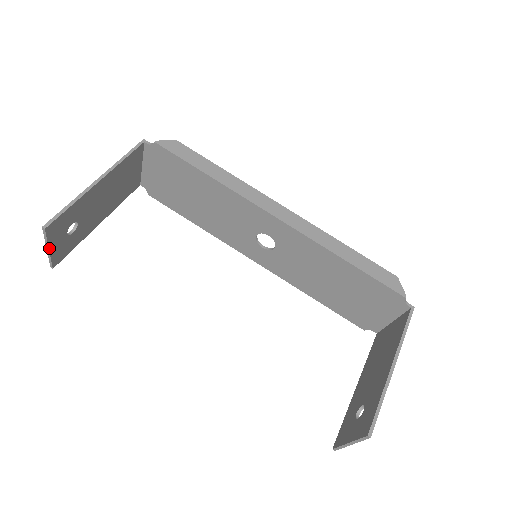
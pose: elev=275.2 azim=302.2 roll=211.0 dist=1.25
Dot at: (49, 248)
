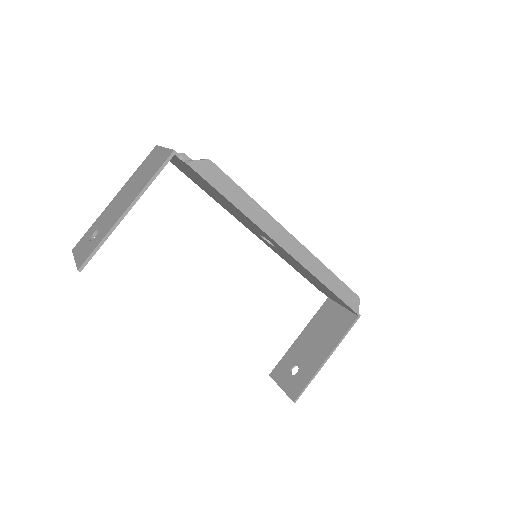
Dot at: occluded
